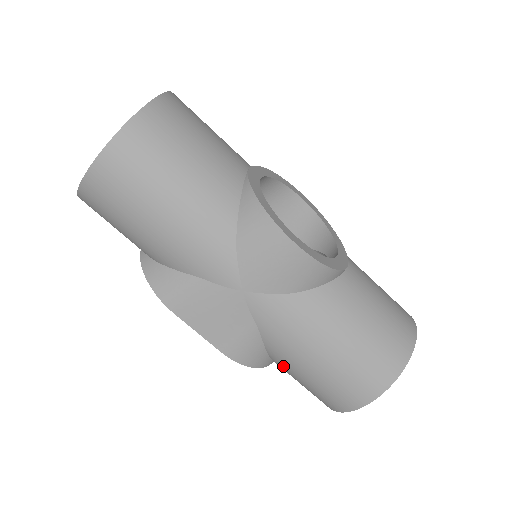
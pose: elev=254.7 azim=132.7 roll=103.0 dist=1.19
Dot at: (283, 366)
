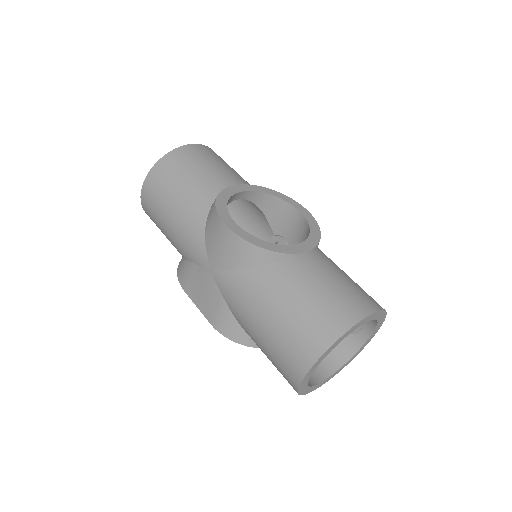
Dot at: occluded
